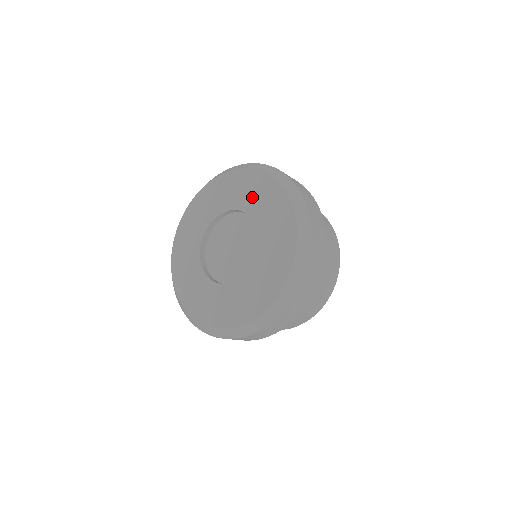
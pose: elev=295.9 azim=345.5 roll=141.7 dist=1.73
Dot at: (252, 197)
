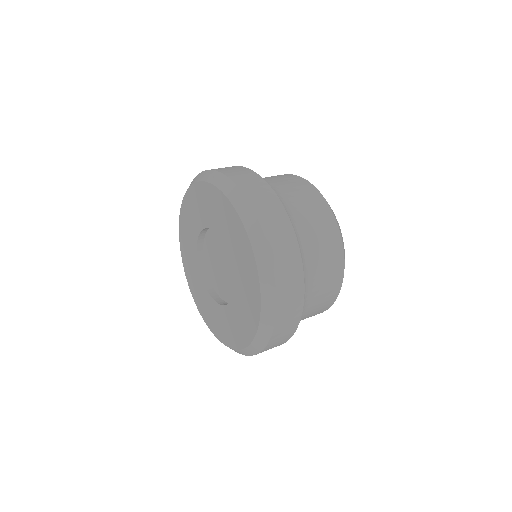
Dot at: (200, 211)
